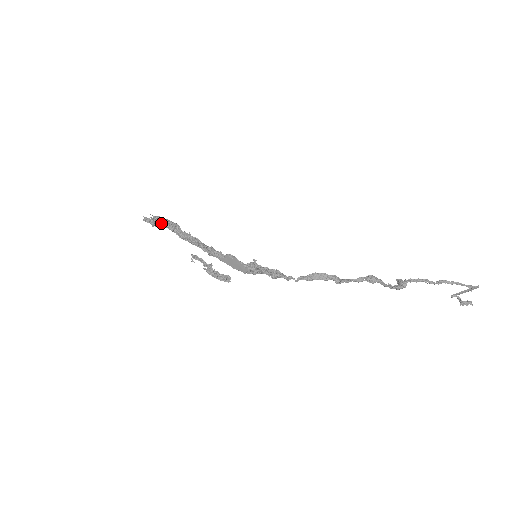
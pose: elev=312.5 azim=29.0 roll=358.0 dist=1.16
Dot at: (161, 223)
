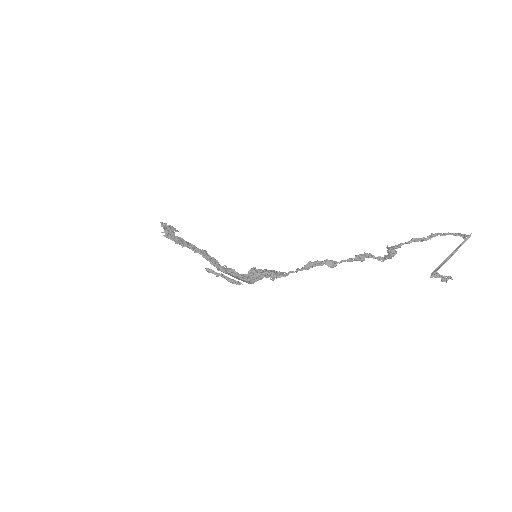
Dot at: occluded
